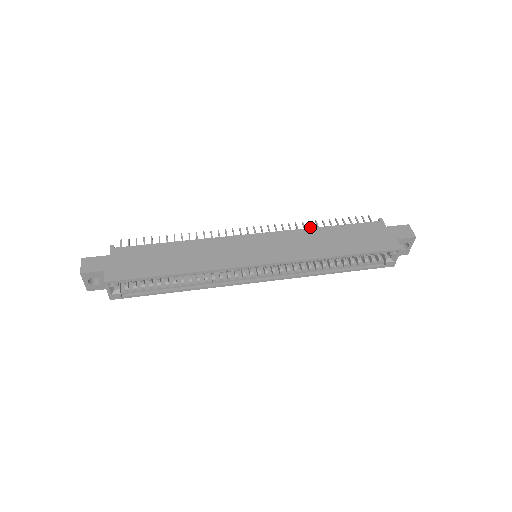
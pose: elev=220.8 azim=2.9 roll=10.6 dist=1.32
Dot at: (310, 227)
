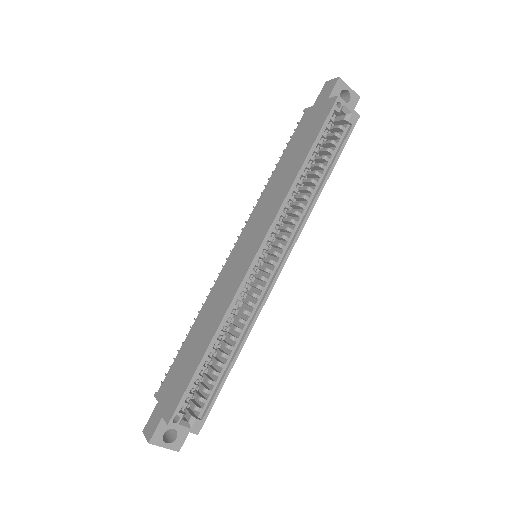
Dot at: occluded
